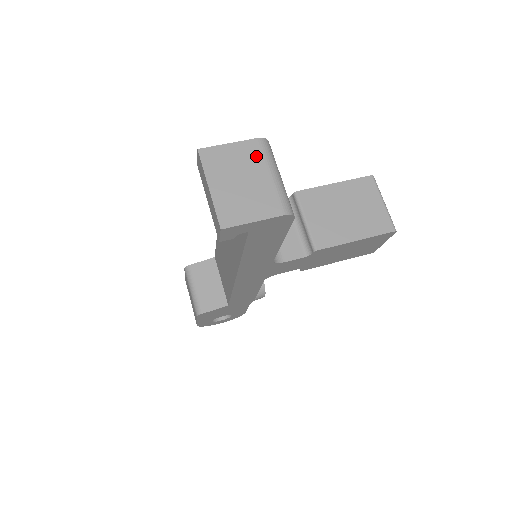
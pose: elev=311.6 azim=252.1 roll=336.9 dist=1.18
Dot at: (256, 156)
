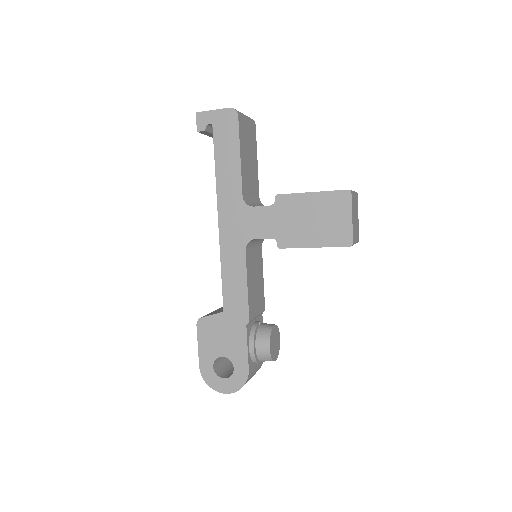
Dot at: occluded
